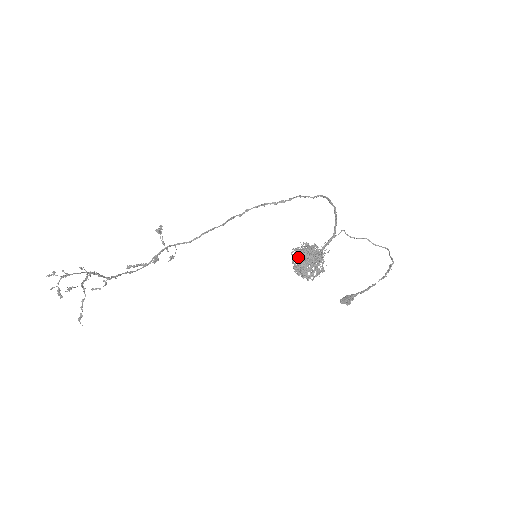
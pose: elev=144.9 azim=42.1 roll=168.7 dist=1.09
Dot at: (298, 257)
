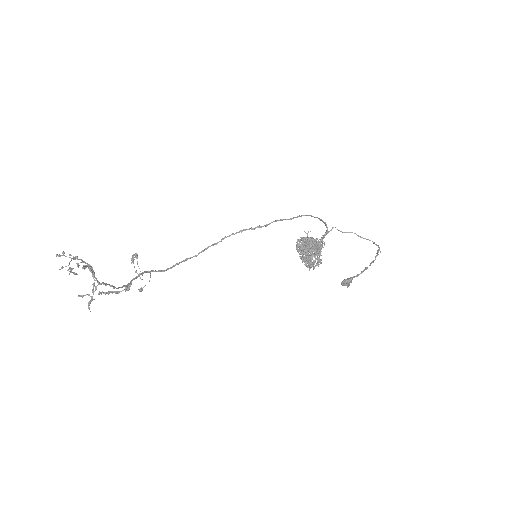
Dot at: (305, 244)
